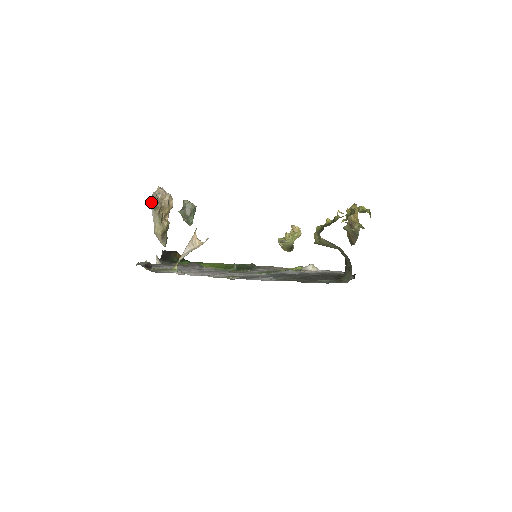
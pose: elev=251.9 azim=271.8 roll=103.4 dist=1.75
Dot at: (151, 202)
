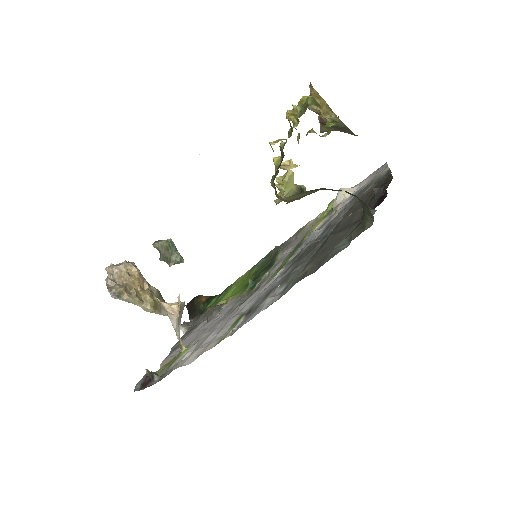
Dot at: (110, 294)
